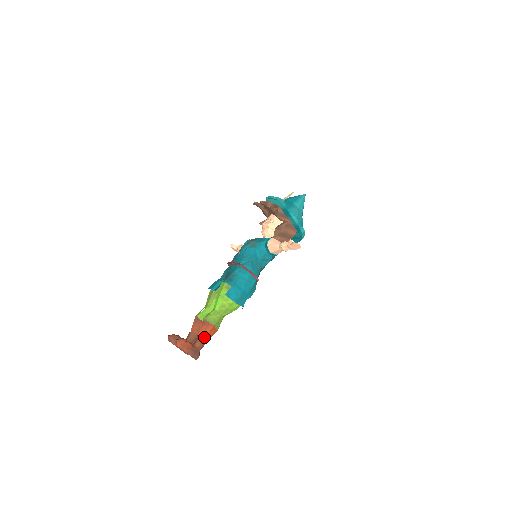
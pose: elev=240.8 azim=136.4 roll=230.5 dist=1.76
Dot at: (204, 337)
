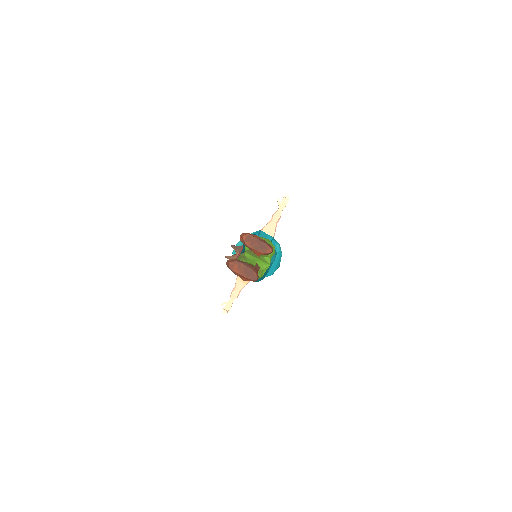
Dot at: occluded
